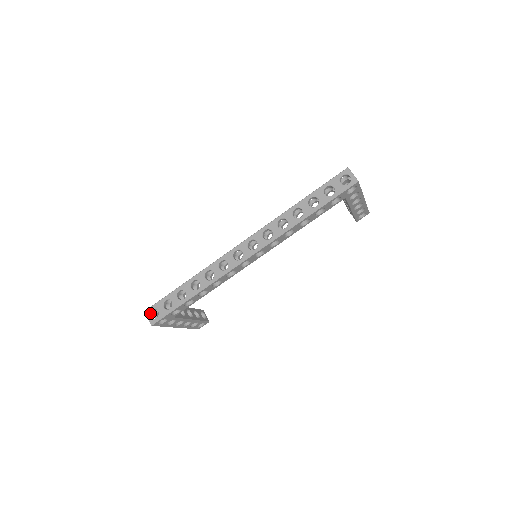
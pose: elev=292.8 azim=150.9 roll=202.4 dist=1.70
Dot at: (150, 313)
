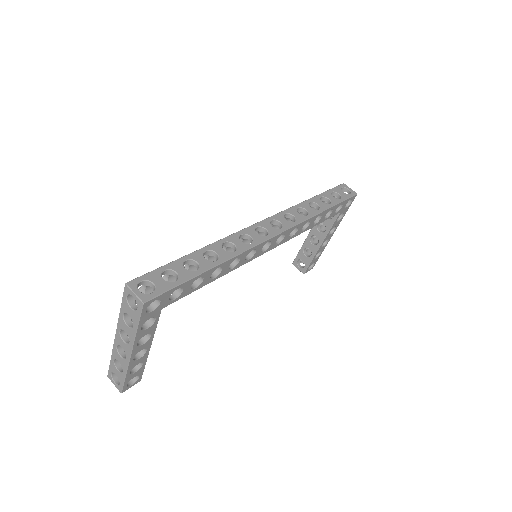
Dot at: (137, 286)
